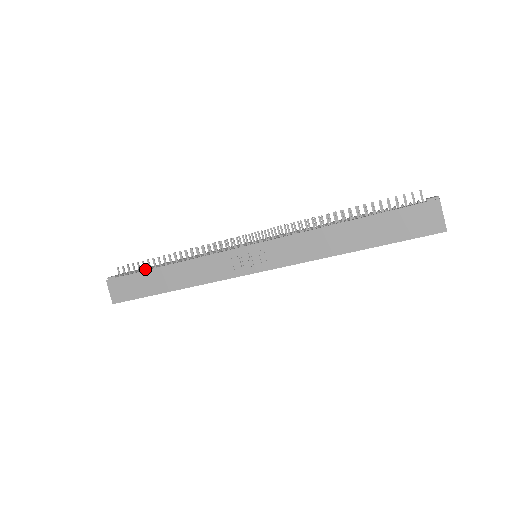
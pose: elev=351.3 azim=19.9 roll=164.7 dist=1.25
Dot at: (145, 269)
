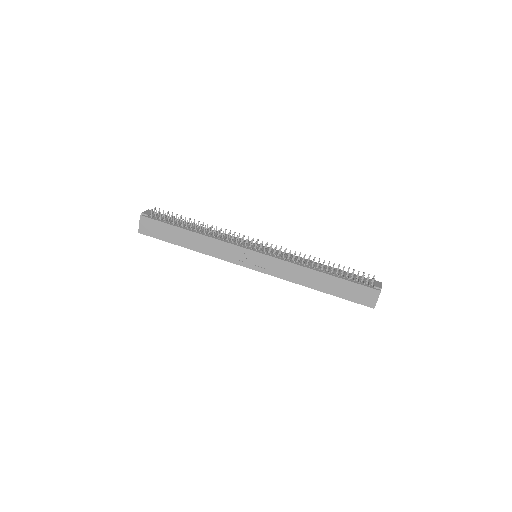
Dot at: (174, 224)
